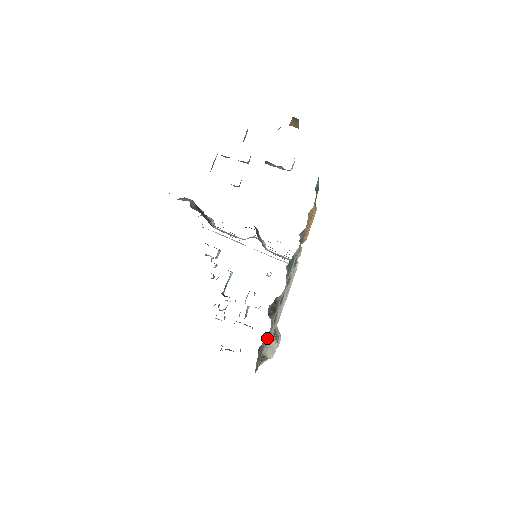
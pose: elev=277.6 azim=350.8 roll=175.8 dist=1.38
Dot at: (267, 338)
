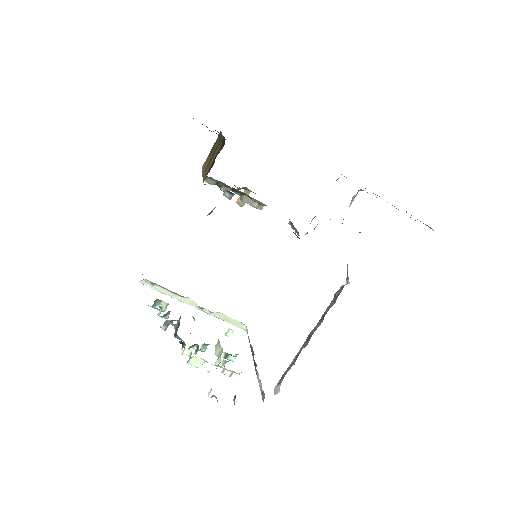
Dot at: occluded
